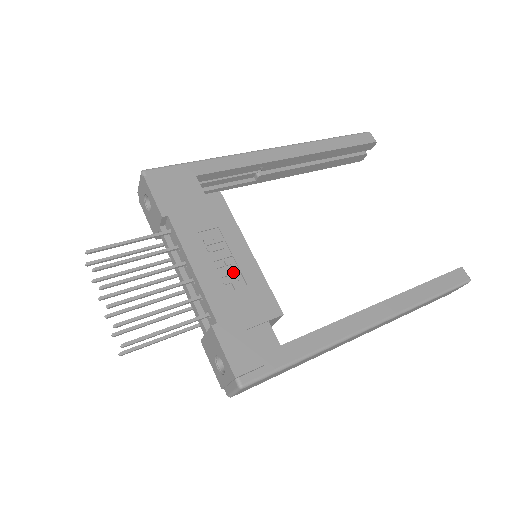
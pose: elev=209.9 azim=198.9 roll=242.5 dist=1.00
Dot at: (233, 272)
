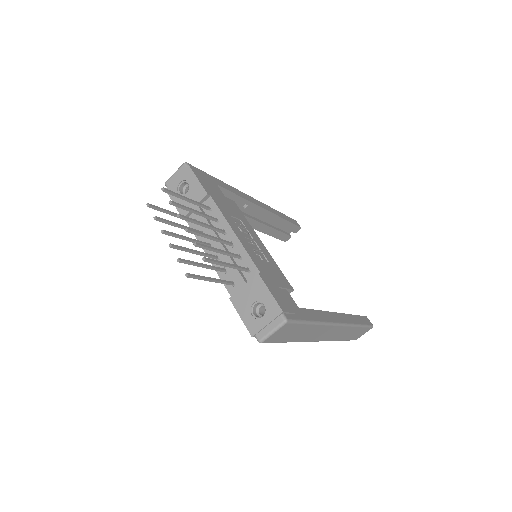
Dot at: (258, 250)
